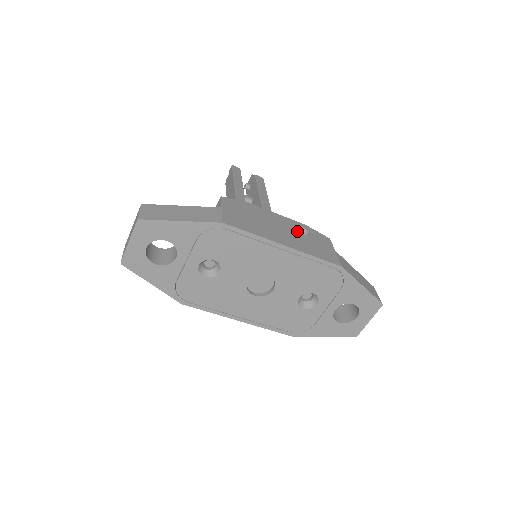
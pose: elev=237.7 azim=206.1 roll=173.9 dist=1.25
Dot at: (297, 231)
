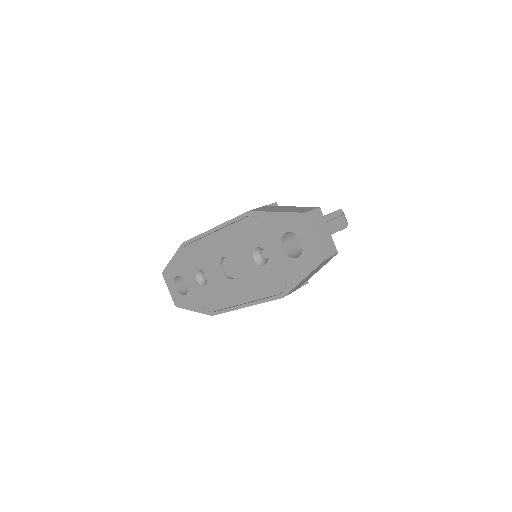
Dot at: occluded
